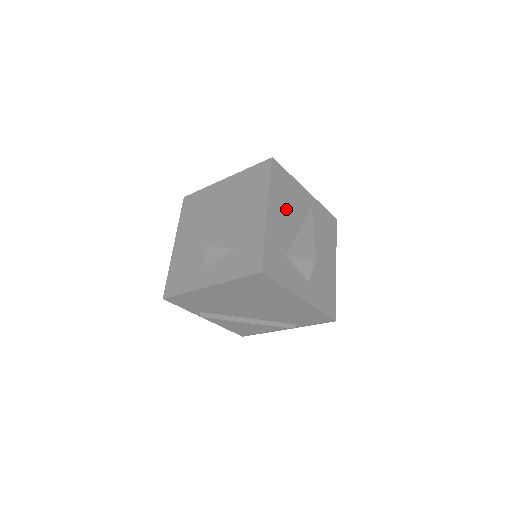
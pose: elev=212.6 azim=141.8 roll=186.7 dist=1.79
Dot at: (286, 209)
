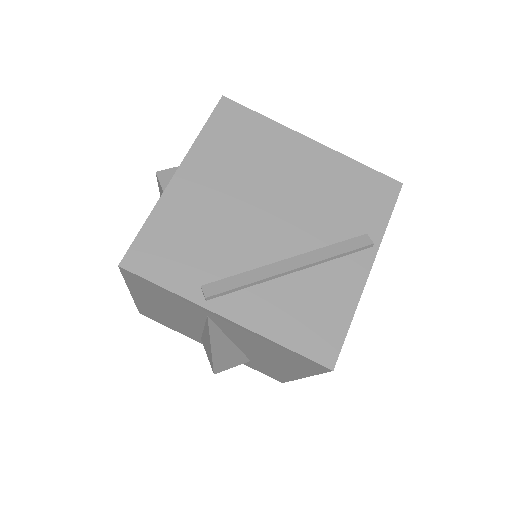
Dot at: occluded
